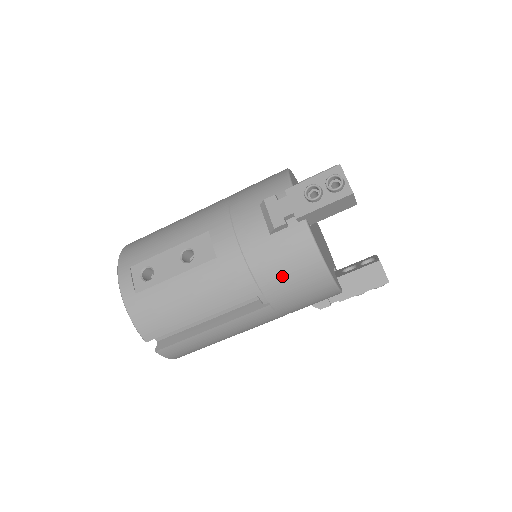
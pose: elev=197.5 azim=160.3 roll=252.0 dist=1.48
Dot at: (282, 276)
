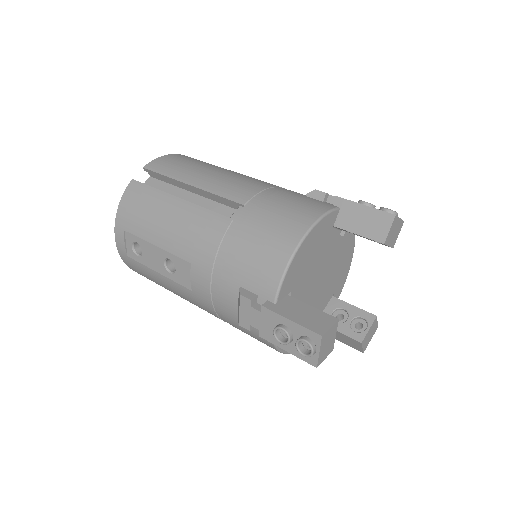
Dot at: occluded
